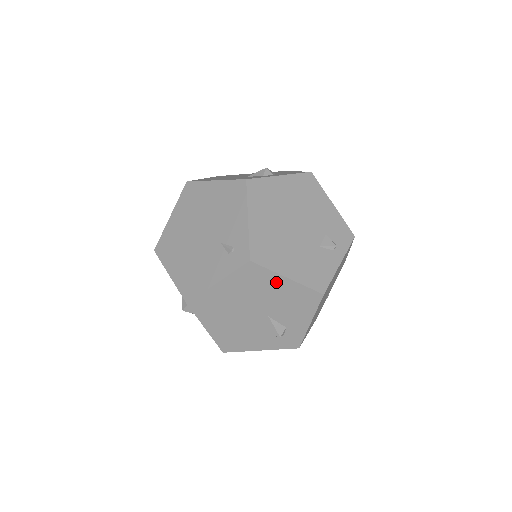
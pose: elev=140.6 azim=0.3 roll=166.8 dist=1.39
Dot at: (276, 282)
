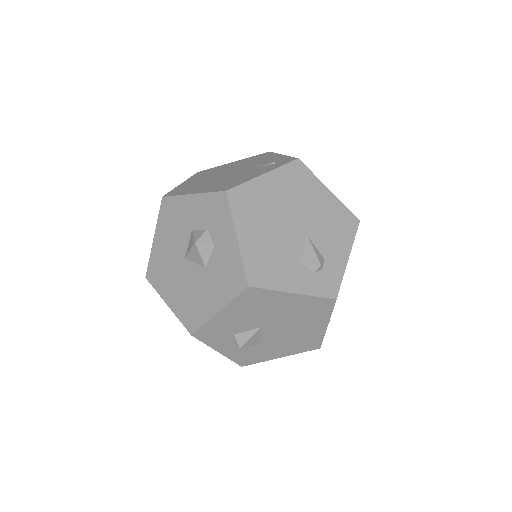
Dot at: (319, 191)
